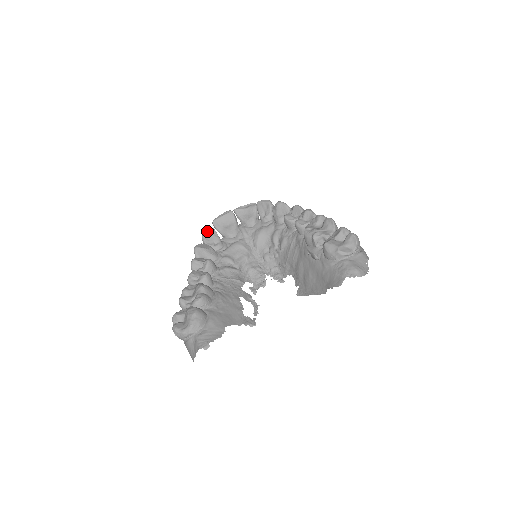
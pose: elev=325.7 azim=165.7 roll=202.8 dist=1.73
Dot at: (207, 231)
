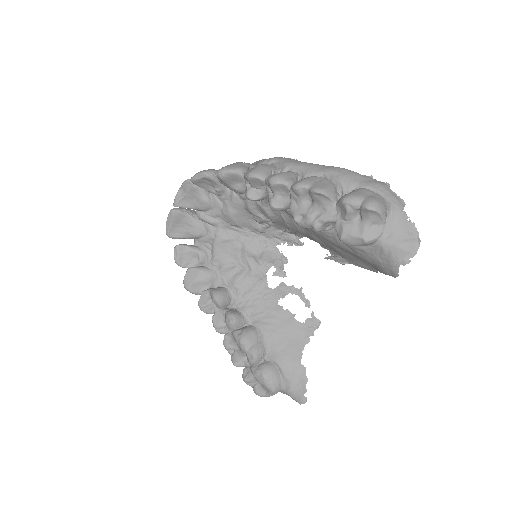
Dot at: (175, 255)
